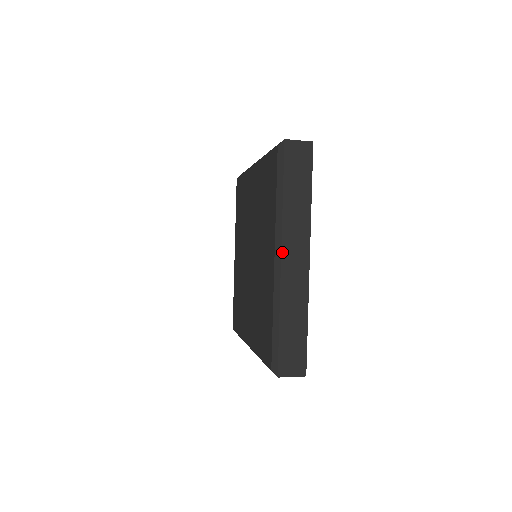
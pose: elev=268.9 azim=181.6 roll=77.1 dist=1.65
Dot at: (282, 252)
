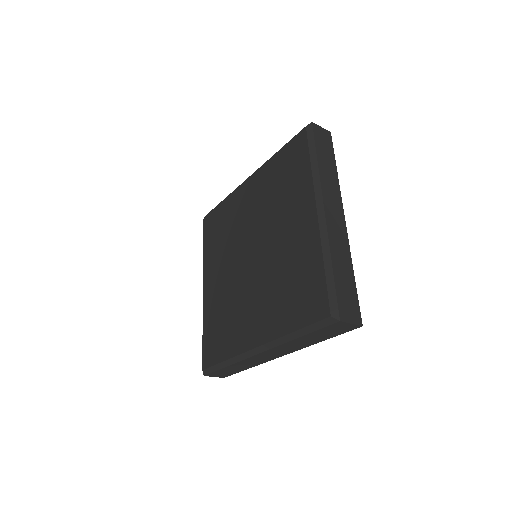
Dot at: (324, 204)
